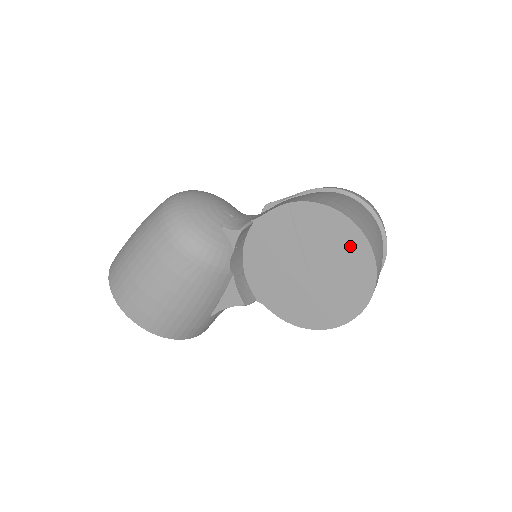
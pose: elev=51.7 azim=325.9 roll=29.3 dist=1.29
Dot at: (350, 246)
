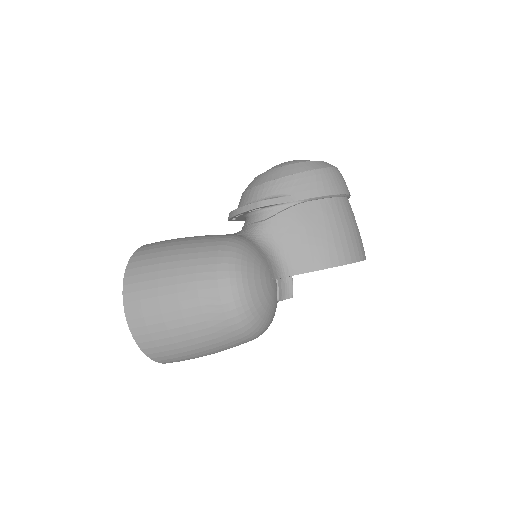
Dot at: occluded
